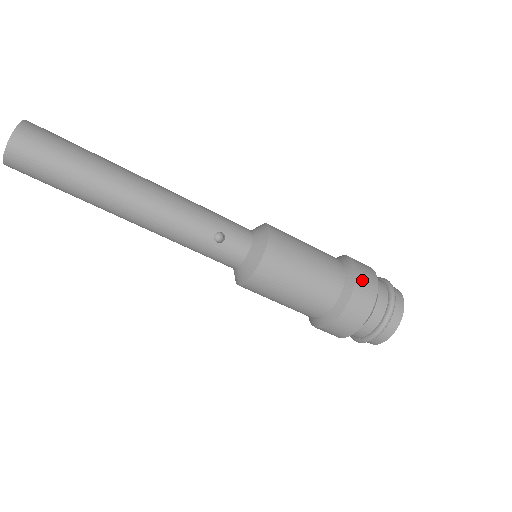
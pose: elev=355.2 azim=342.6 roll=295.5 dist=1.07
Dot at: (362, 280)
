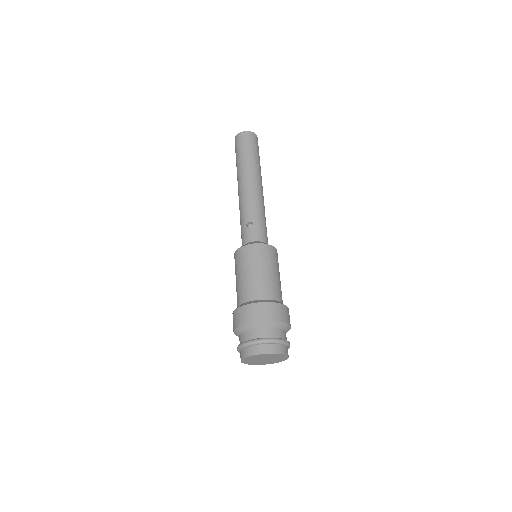
Dot at: (267, 307)
